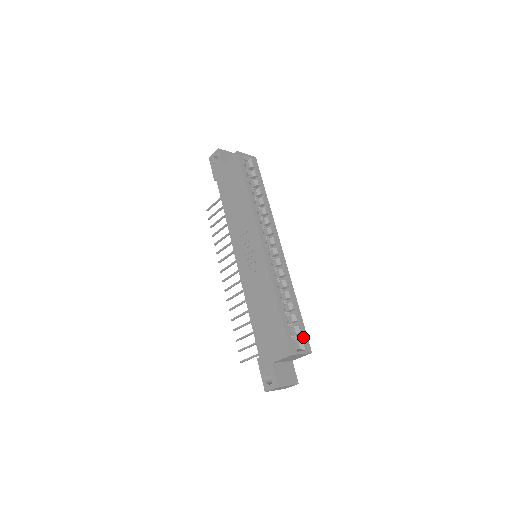
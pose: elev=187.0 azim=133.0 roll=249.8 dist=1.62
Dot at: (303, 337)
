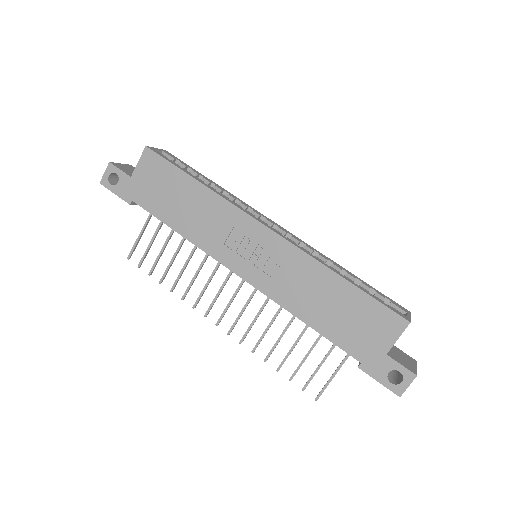
Dot at: (391, 301)
